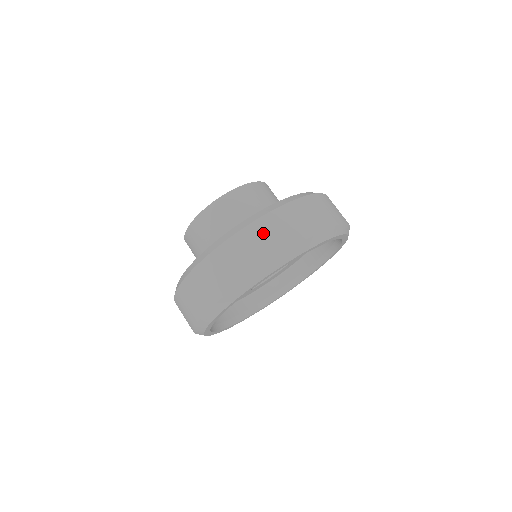
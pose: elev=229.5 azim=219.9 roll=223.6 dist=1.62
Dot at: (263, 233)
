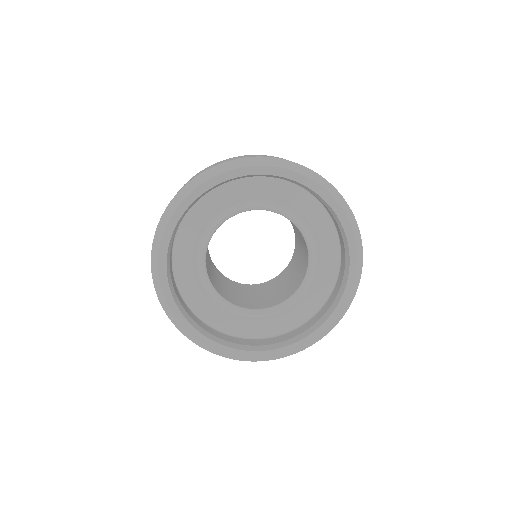
Dot at: (237, 157)
